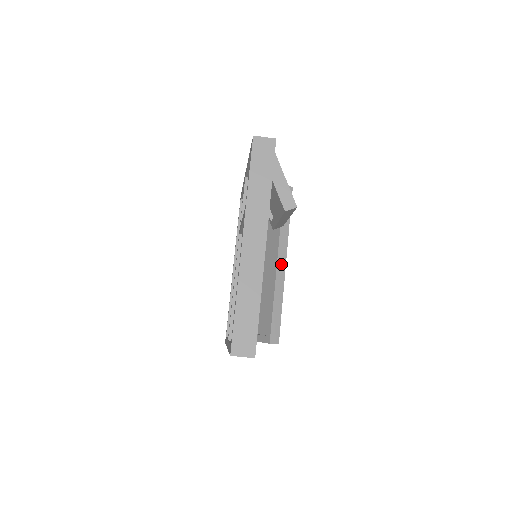
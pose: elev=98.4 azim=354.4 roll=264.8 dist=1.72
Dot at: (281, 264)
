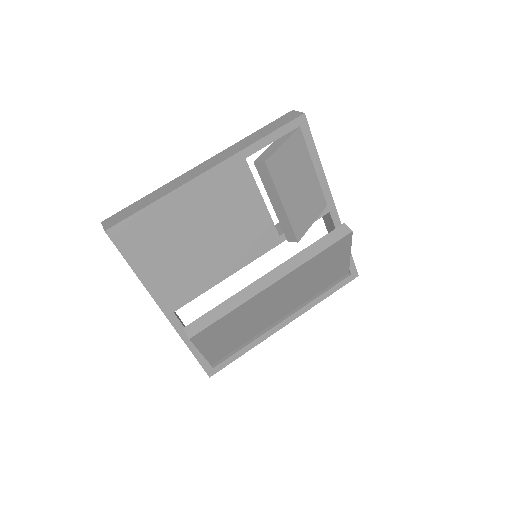
Dot at: (269, 279)
